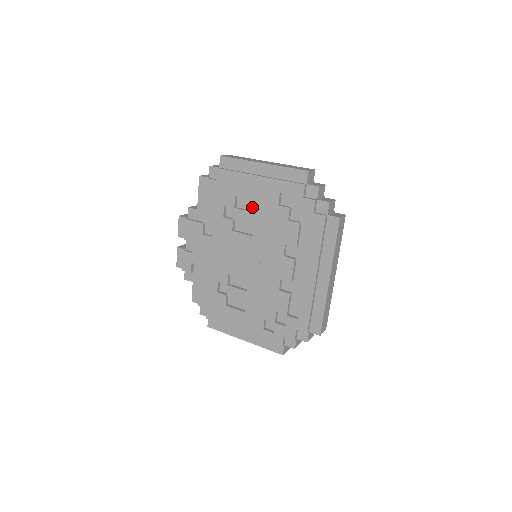
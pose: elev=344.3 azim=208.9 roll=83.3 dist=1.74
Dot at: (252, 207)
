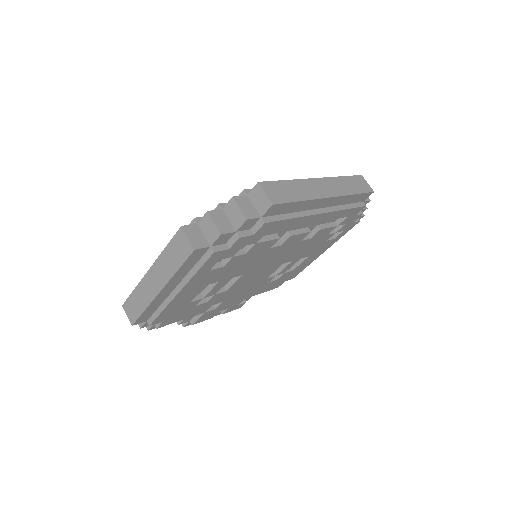
Dot at: occluded
